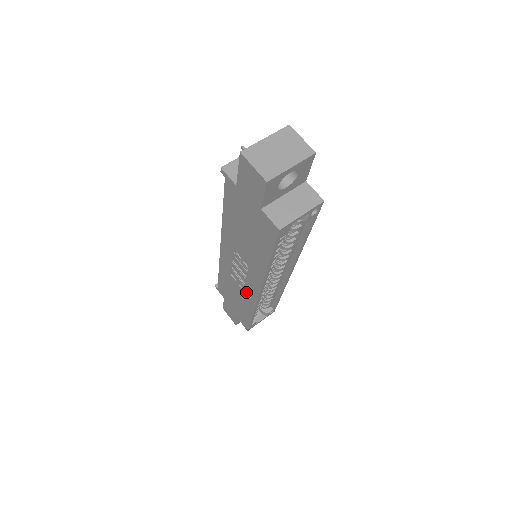
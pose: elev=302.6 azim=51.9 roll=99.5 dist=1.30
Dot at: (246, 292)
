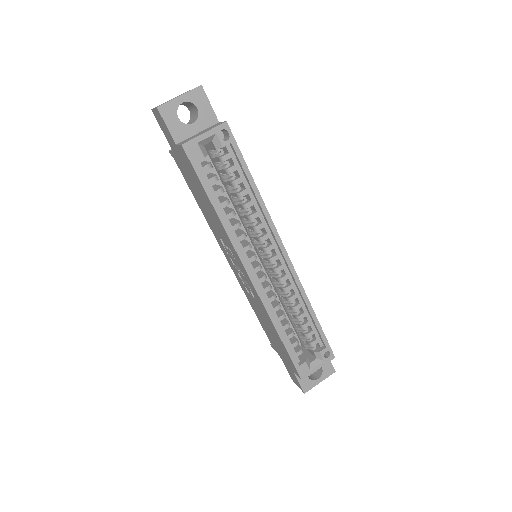
Dot at: (255, 297)
